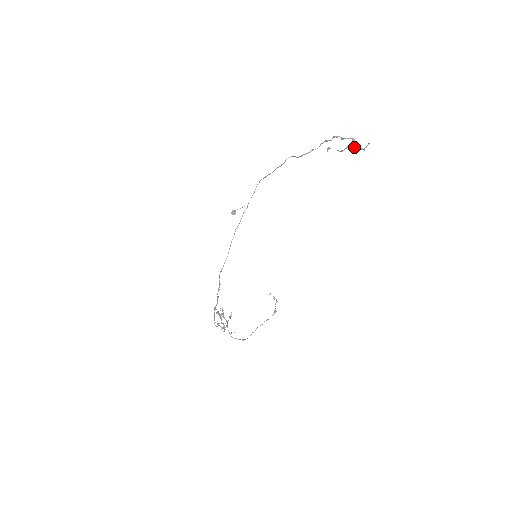
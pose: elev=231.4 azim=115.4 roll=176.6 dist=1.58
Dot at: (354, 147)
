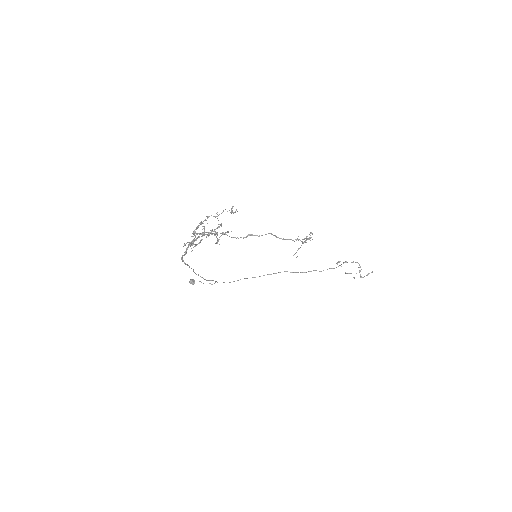
Dot at: (354, 277)
